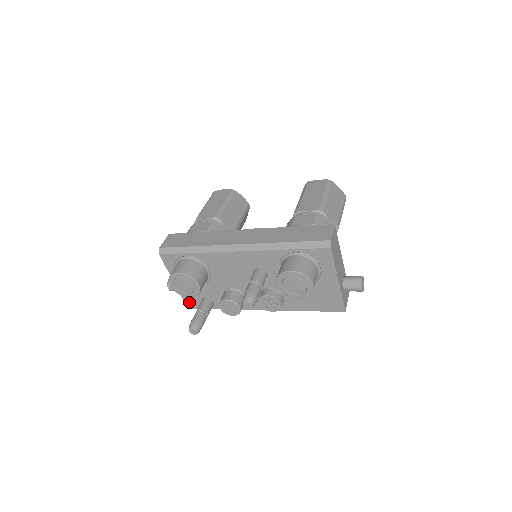
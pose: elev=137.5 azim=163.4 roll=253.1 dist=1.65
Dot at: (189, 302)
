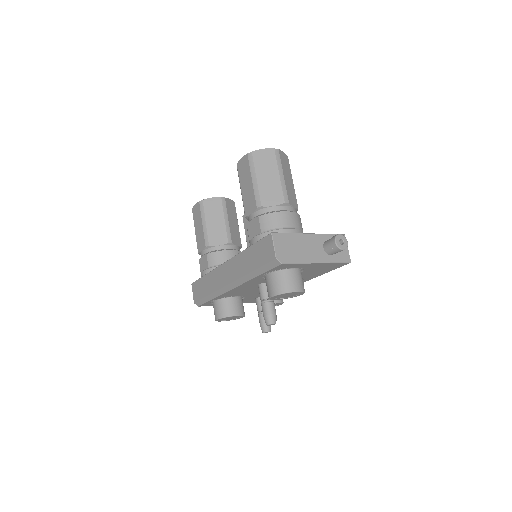
Dot at: (251, 302)
